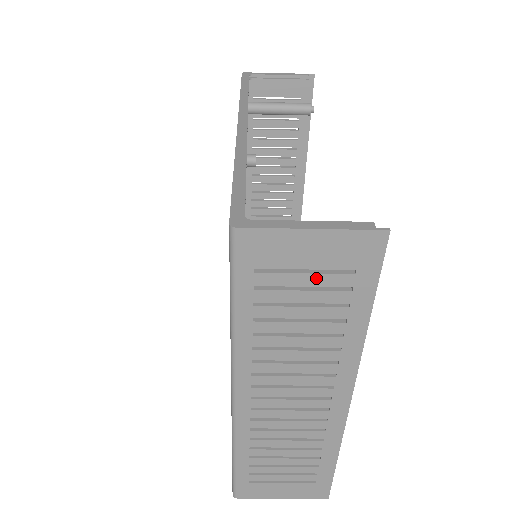
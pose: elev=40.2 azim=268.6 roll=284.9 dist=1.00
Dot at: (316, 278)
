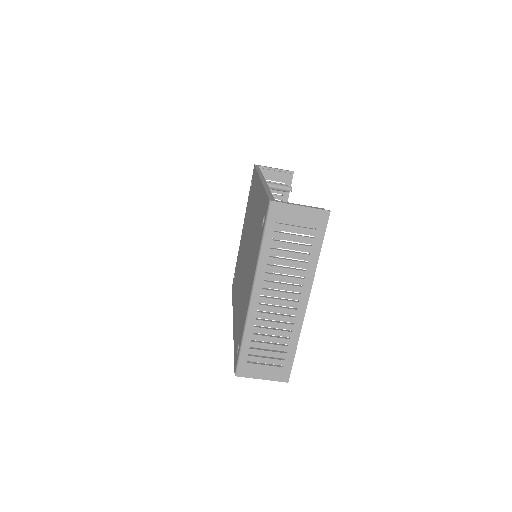
Dot at: (300, 229)
